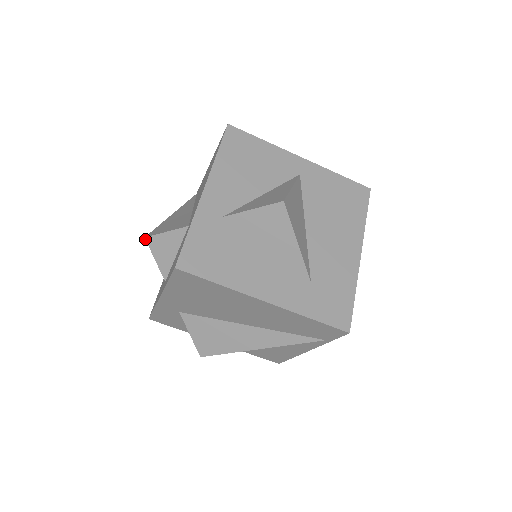
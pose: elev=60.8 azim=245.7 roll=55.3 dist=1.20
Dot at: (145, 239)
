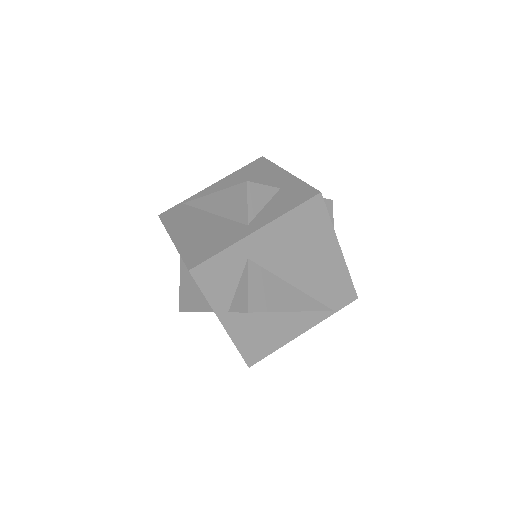
Dot at: (247, 182)
